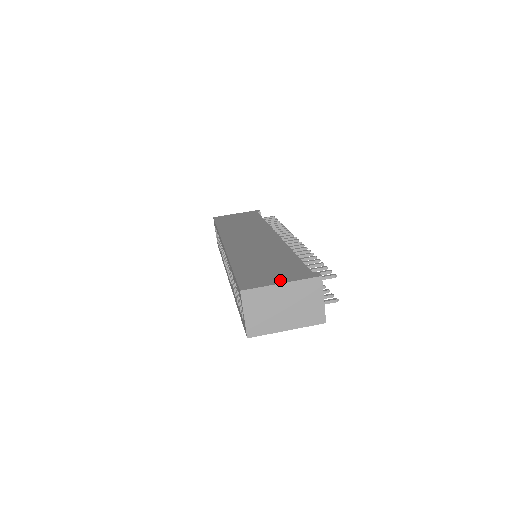
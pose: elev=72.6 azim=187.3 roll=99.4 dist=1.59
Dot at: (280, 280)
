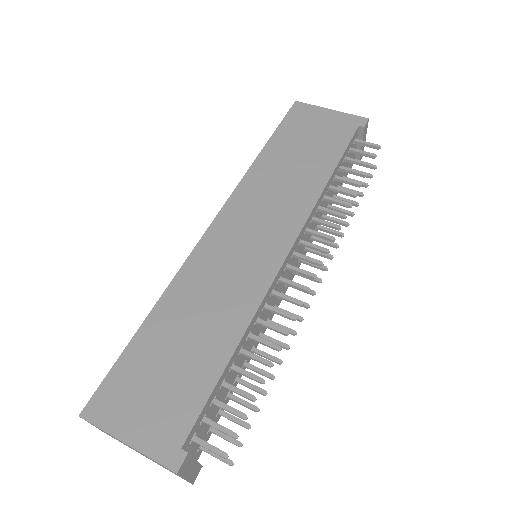
Dot at: (133, 432)
